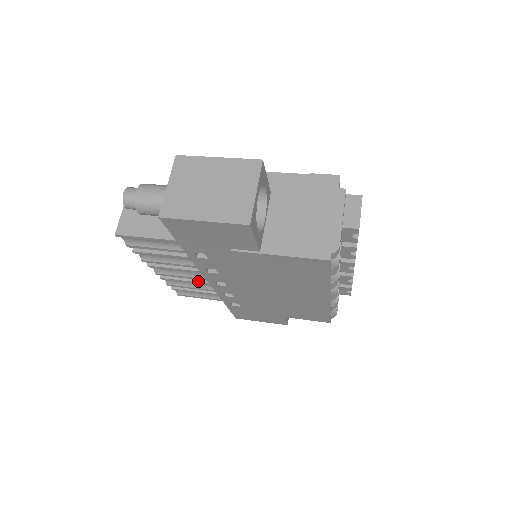
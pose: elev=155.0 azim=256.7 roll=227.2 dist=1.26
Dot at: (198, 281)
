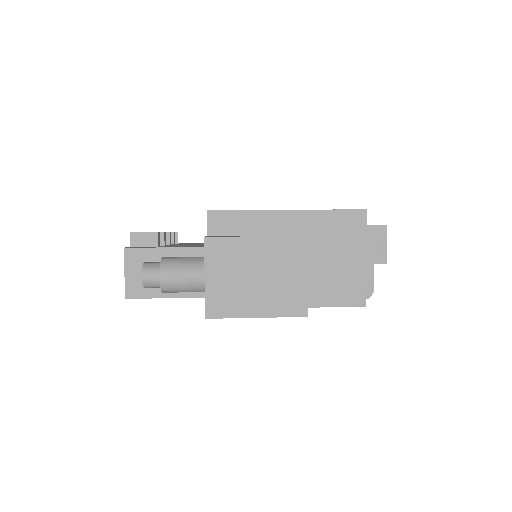
Dot at: occluded
